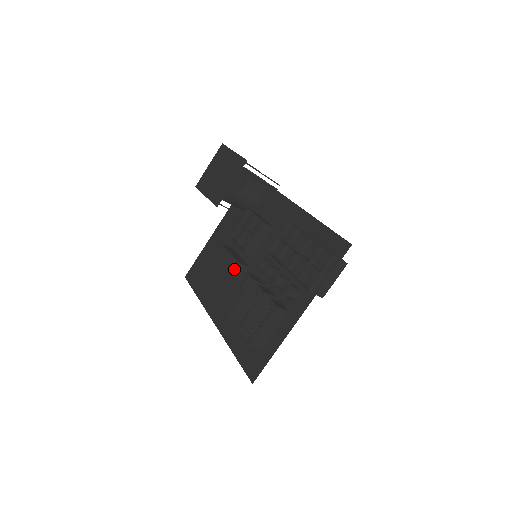
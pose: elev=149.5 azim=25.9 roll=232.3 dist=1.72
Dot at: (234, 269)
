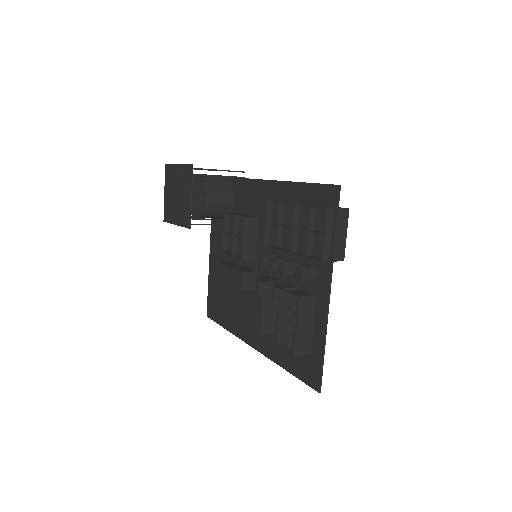
Dot at: (241, 282)
